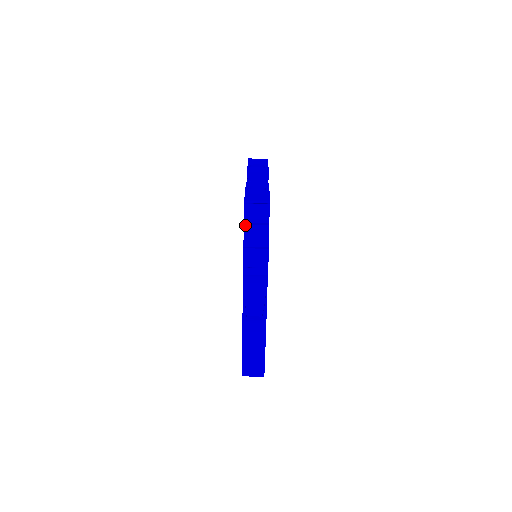
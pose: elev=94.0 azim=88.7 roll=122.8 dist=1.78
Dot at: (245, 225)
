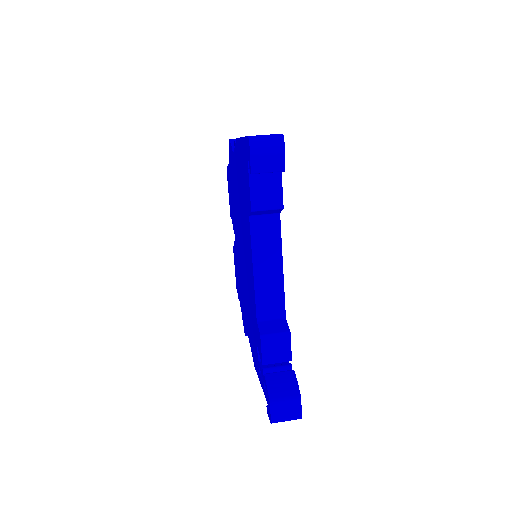
Dot at: occluded
